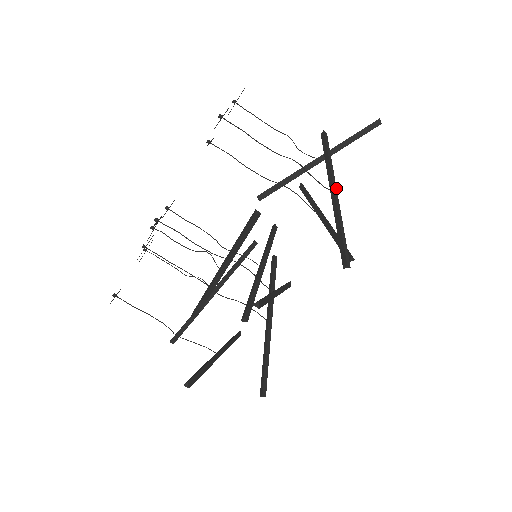
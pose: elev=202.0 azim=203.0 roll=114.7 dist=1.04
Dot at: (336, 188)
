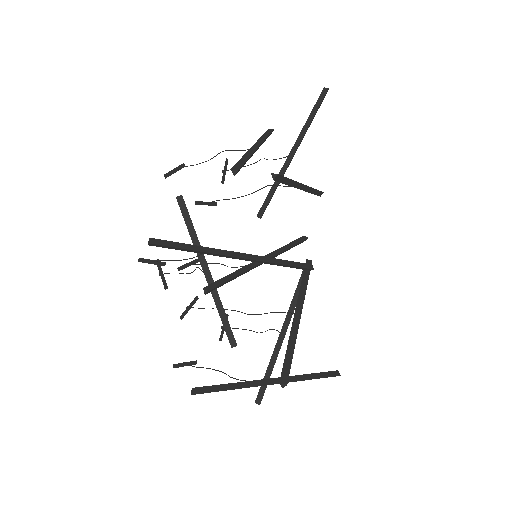
Dot at: (260, 145)
